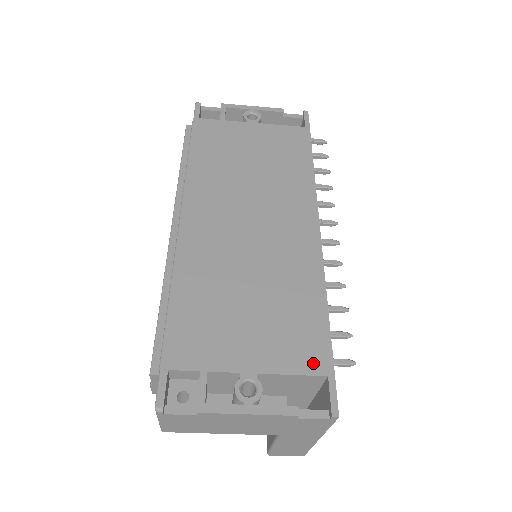
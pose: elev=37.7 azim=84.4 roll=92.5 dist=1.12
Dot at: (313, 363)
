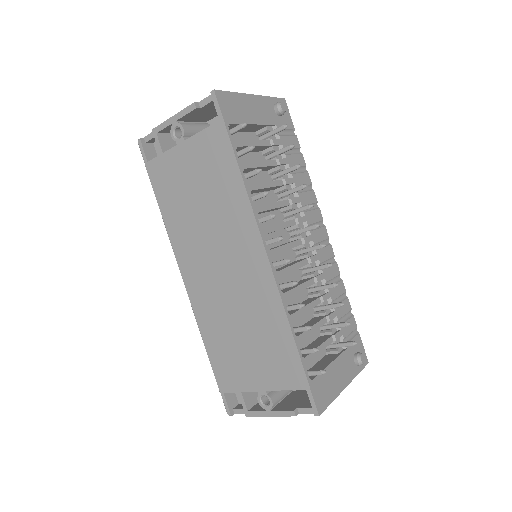
Dot at: (294, 381)
